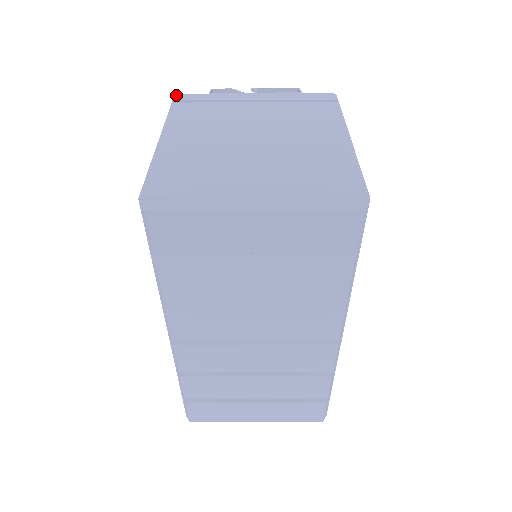
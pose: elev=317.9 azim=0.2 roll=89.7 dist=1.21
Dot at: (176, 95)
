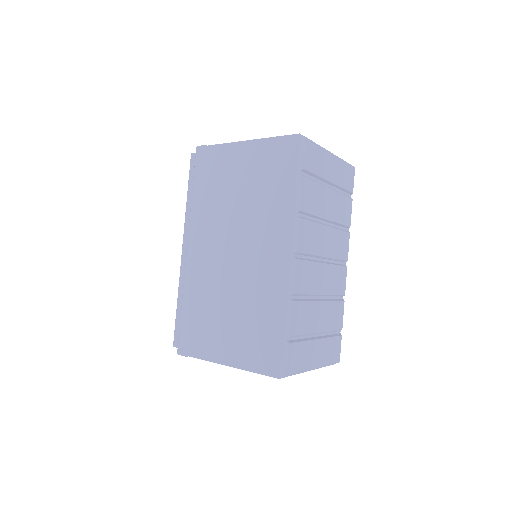
Dot at: occluded
